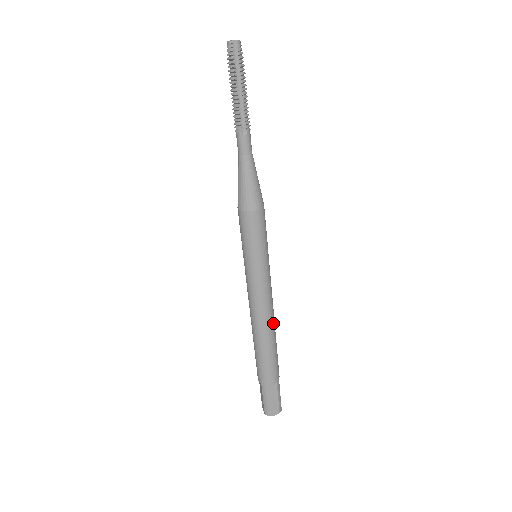
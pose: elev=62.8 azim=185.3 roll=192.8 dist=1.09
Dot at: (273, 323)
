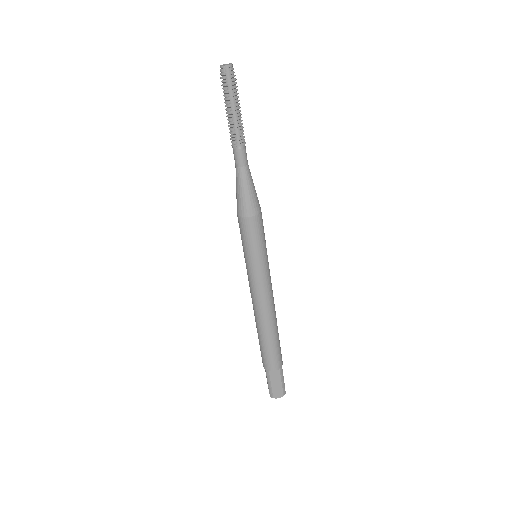
Dot at: (274, 316)
